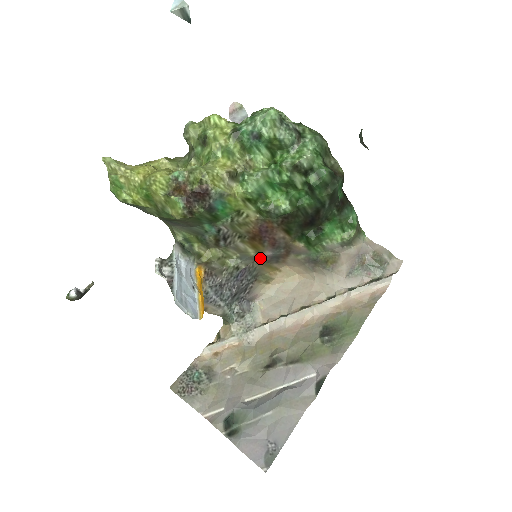
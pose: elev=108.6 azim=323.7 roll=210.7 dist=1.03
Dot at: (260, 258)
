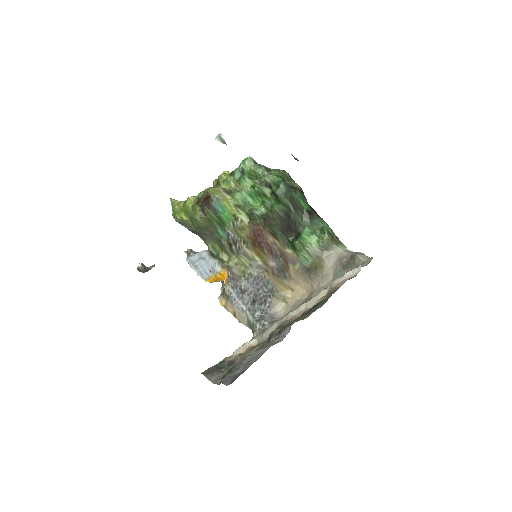
Dot at: (268, 269)
